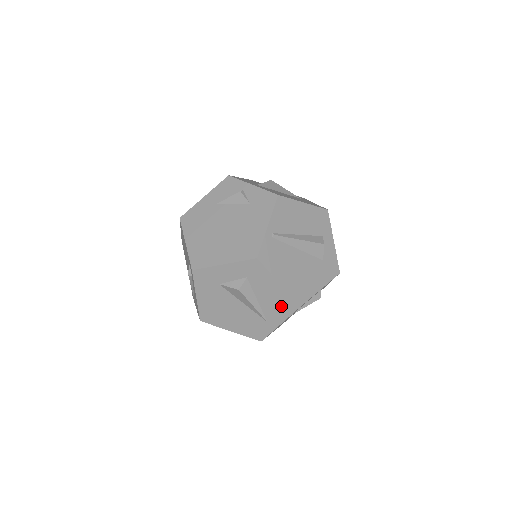
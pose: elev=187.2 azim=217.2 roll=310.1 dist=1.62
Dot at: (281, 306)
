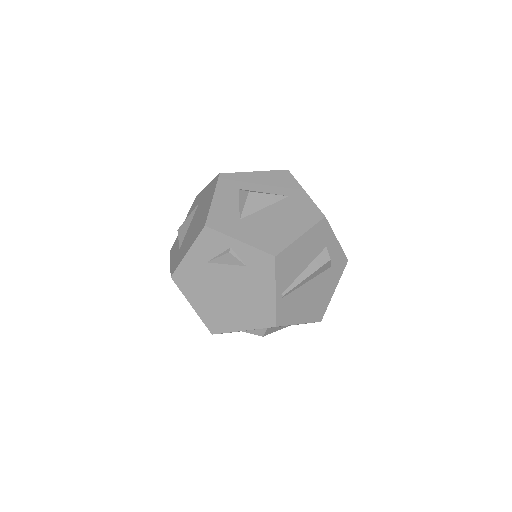
Dot at: occluded
